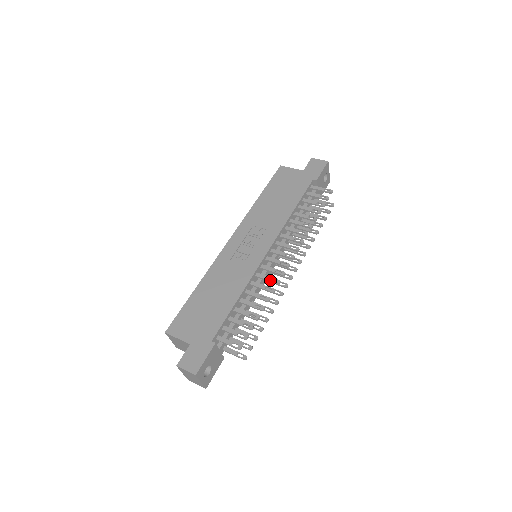
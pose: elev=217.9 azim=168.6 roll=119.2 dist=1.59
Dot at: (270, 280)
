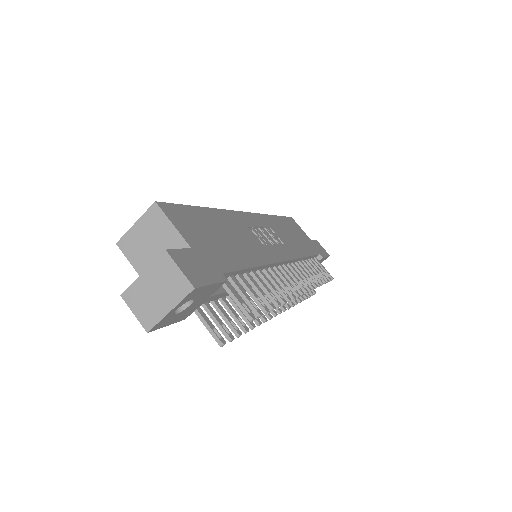
Dot at: (286, 286)
